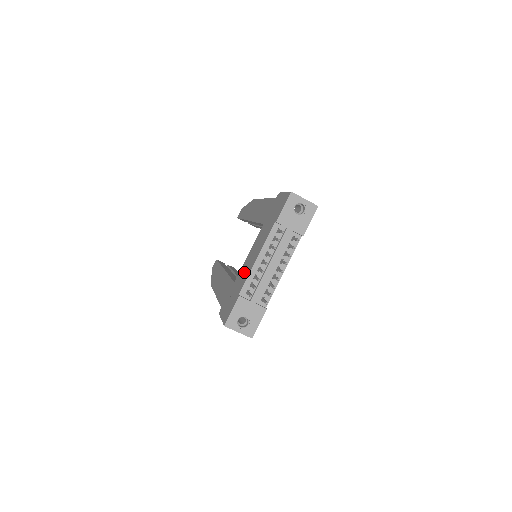
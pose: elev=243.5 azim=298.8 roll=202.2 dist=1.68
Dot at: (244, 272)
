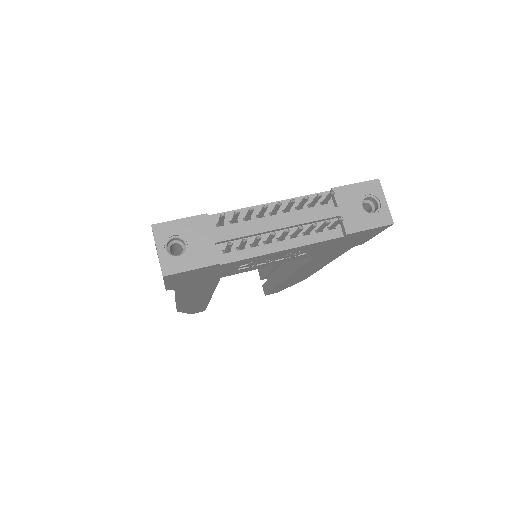
Dot at: occluded
